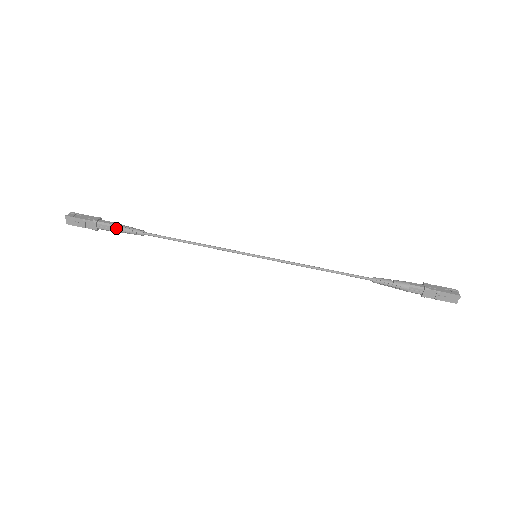
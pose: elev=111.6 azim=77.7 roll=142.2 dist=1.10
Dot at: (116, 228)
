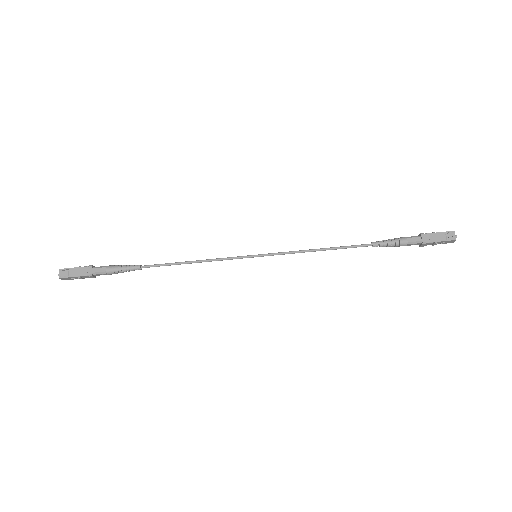
Dot at: (113, 273)
